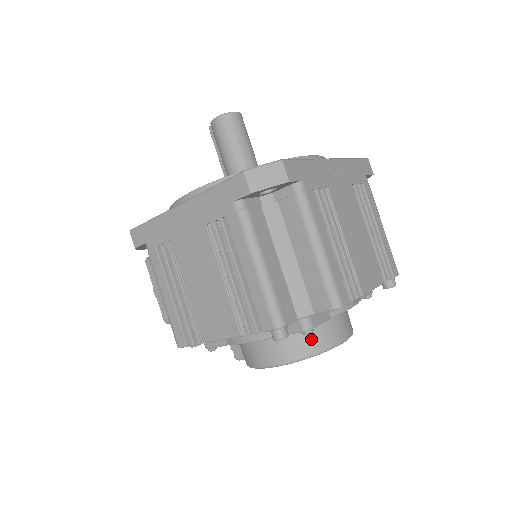
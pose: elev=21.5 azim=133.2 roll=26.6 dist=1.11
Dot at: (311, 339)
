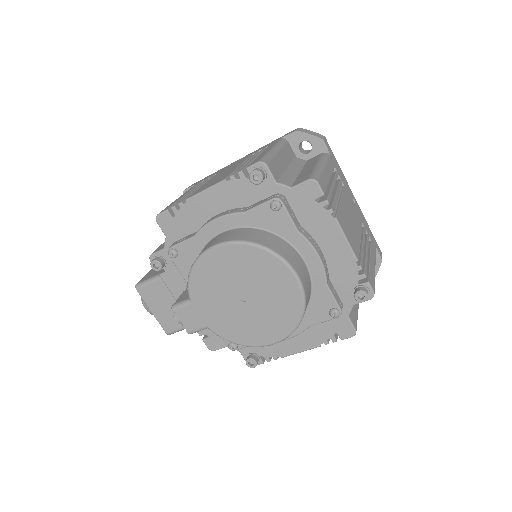
Dot at: (270, 240)
